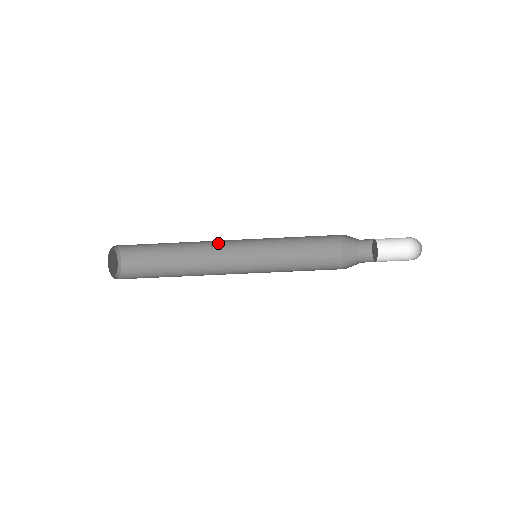
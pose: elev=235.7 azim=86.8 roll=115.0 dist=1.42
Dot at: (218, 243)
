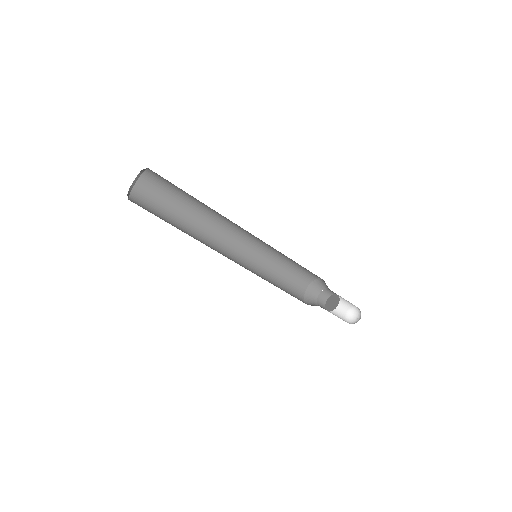
Dot at: (232, 224)
